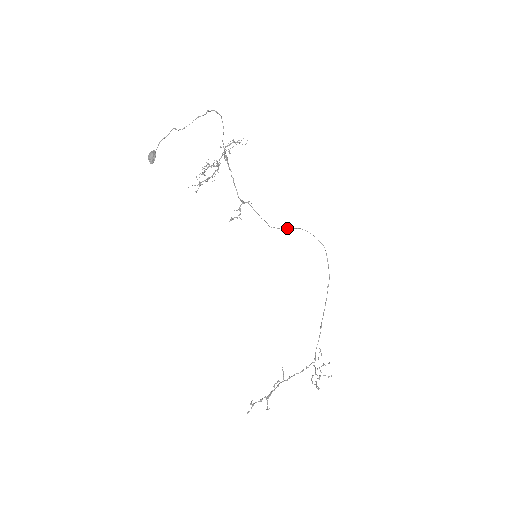
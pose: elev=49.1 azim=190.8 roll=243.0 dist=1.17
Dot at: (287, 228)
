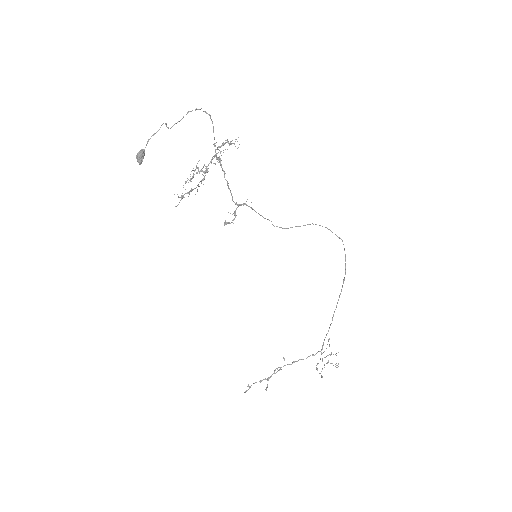
Dot at: (295, 226)
